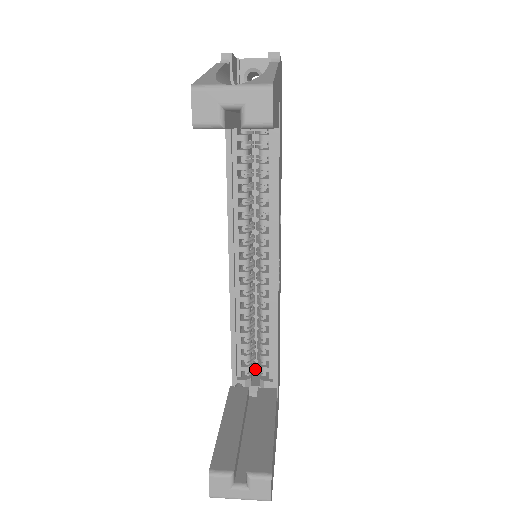
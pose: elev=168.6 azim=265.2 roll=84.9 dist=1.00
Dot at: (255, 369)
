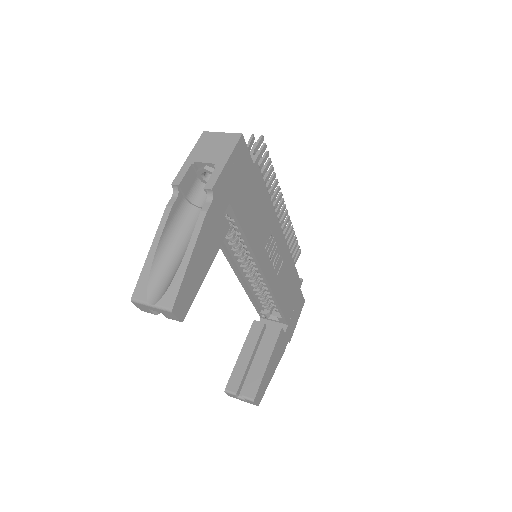
Dot at: occluded
